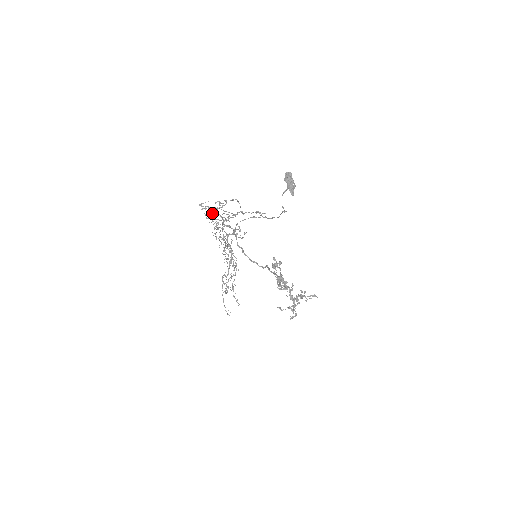
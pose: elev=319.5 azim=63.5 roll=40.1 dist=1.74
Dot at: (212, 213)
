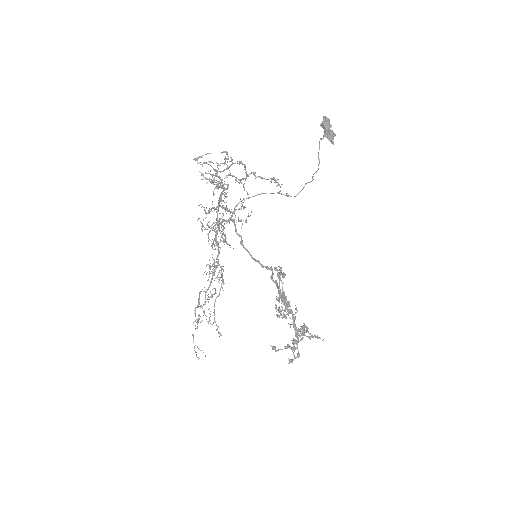
Dot at: (210, 174)
